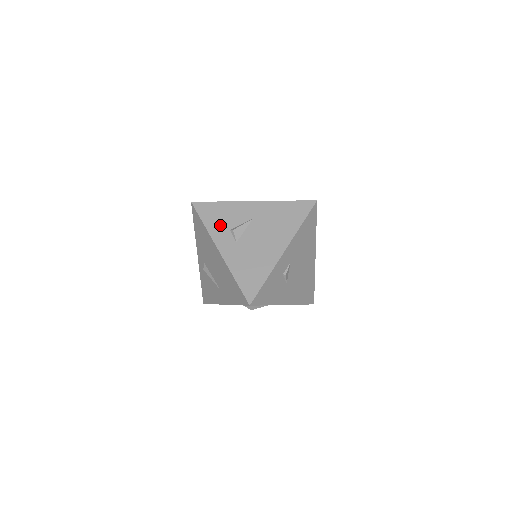
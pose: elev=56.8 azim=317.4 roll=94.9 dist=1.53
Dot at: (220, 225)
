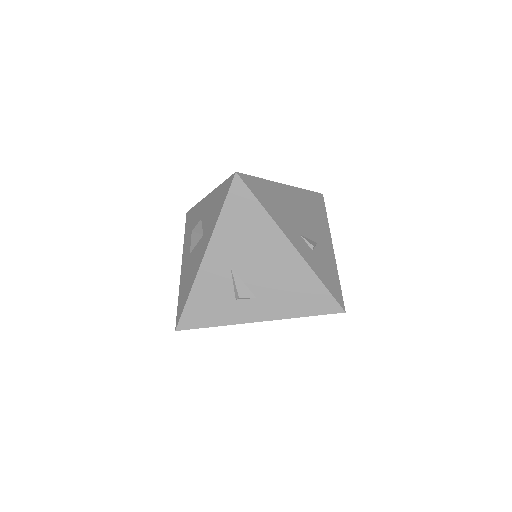
Dot at: (223, 309)
